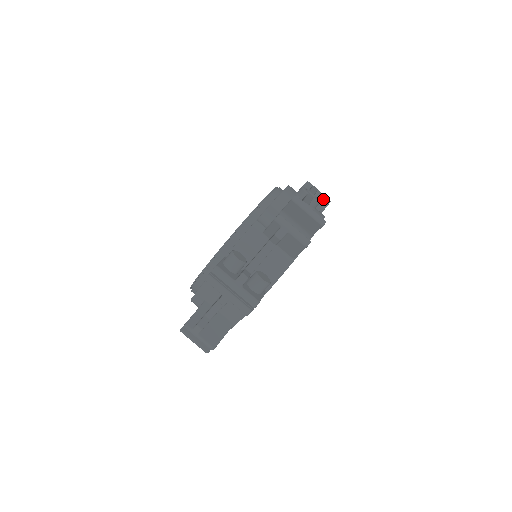
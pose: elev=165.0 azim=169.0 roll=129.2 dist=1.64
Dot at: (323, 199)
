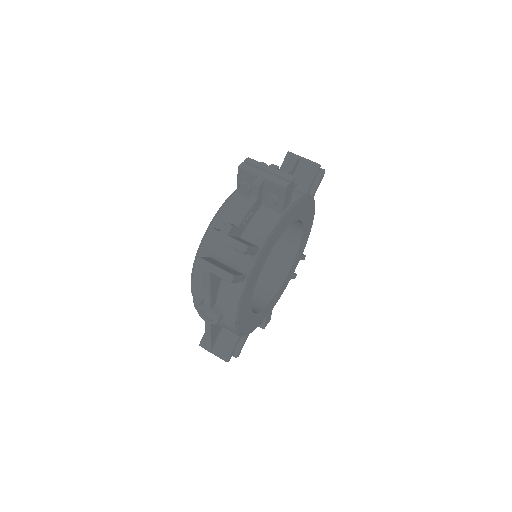
Dot at: occluded
